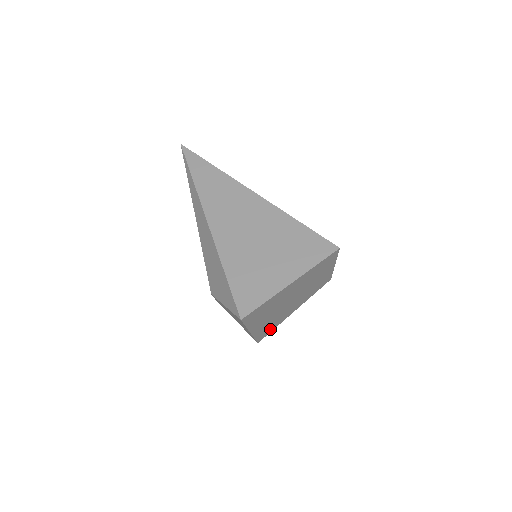
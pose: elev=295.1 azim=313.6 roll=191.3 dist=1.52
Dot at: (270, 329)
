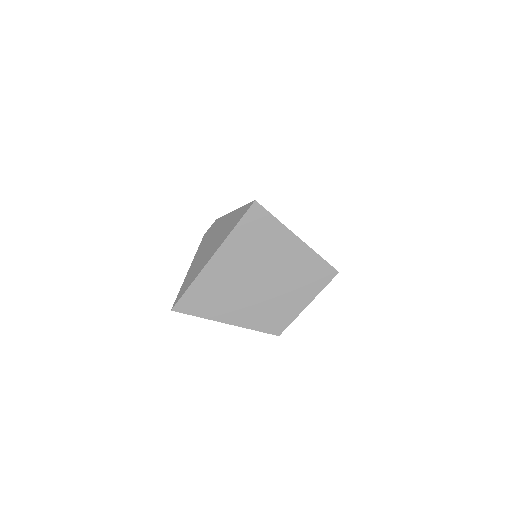
Dot at: (200, 306)
